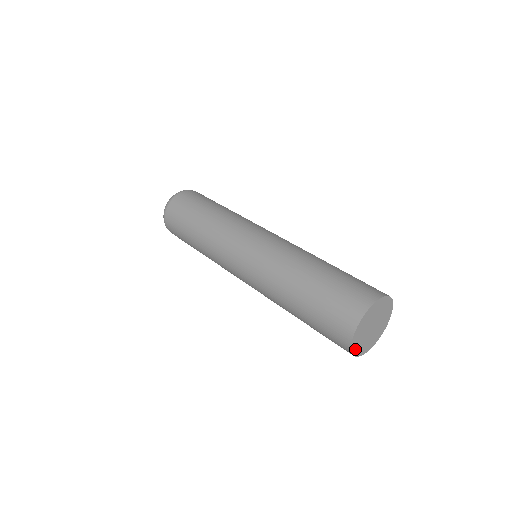
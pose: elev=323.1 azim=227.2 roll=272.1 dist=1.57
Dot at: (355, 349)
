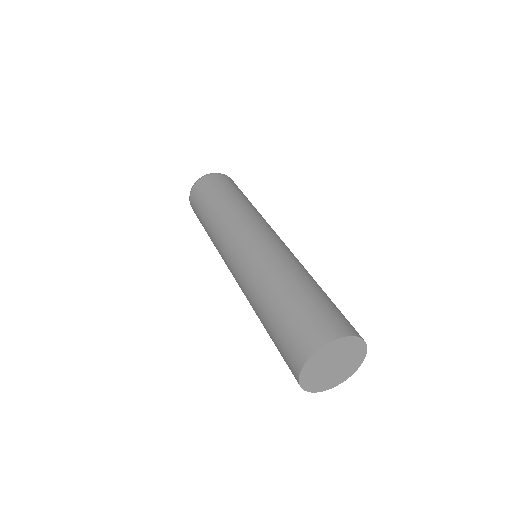
Dot at: (309, 386)
